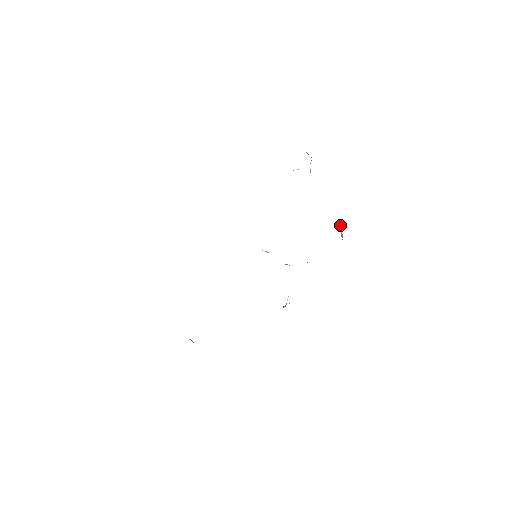
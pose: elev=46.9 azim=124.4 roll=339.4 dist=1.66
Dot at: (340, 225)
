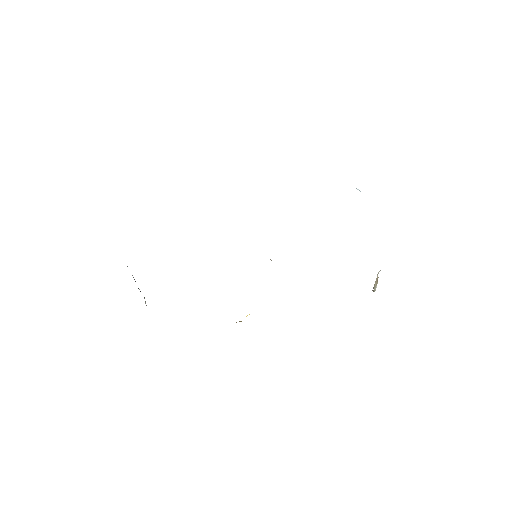
Dot at: occluded
